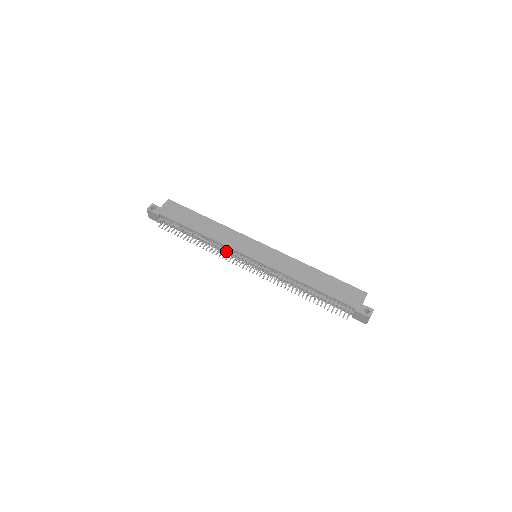
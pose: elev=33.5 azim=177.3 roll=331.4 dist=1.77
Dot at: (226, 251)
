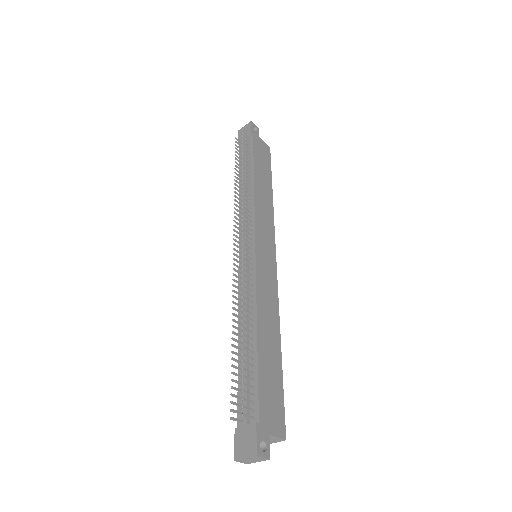
Dot at: occluded
